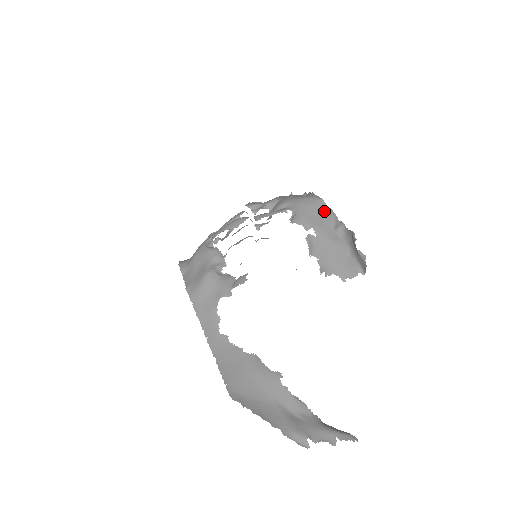
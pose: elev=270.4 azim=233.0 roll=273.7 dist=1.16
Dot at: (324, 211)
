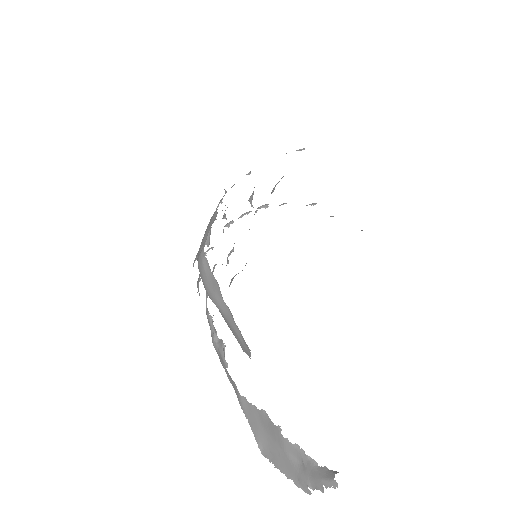
Dot at: (210, 274)
